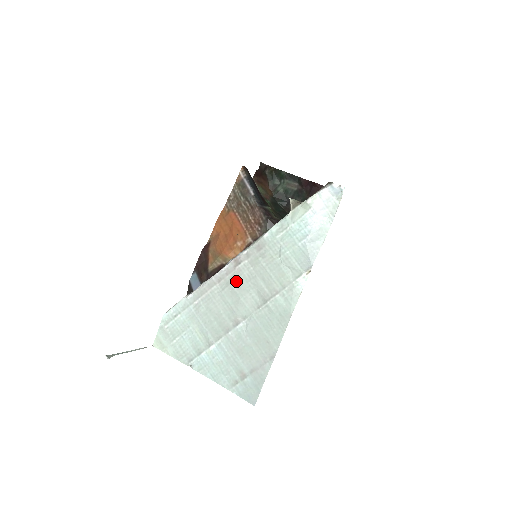
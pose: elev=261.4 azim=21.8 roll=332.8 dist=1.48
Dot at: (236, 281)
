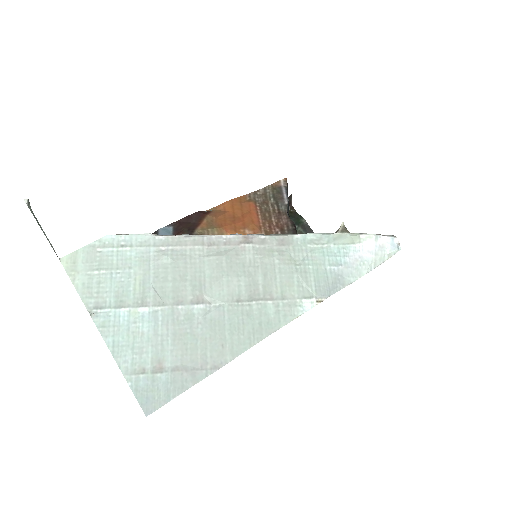
Dot at: (232, 257)
